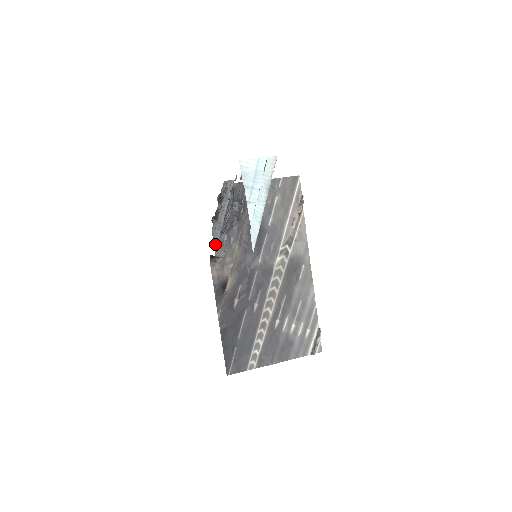
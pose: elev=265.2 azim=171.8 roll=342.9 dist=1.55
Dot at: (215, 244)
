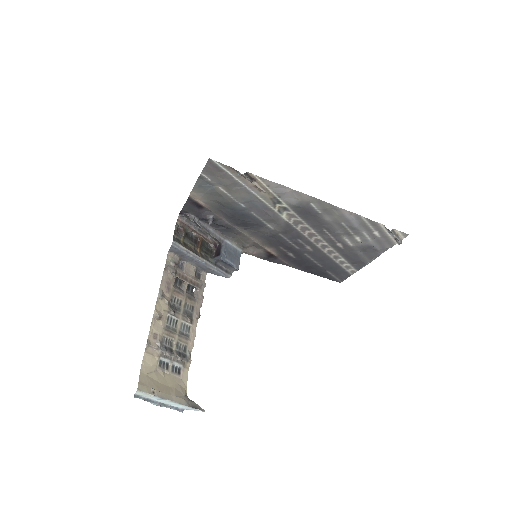
Dot at: (221, 275)
